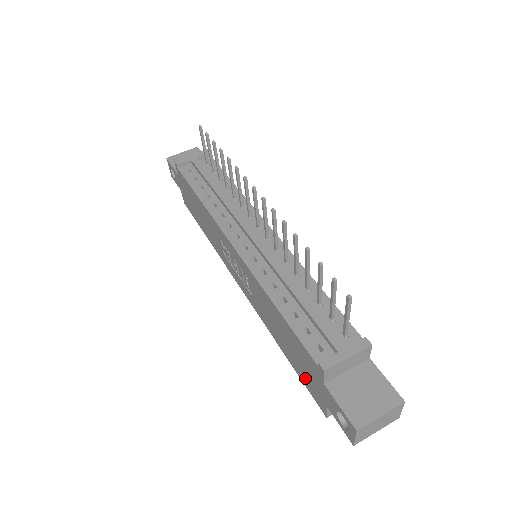
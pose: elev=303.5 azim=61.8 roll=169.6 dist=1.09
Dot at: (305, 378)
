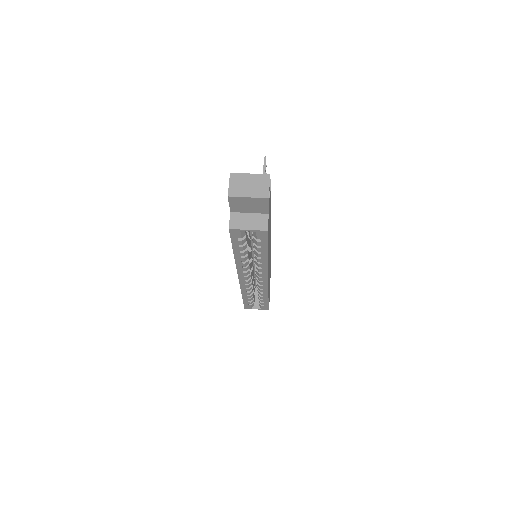
Dot at: occluded
